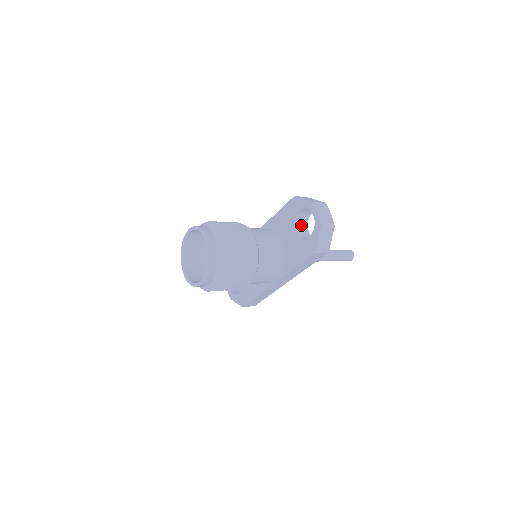
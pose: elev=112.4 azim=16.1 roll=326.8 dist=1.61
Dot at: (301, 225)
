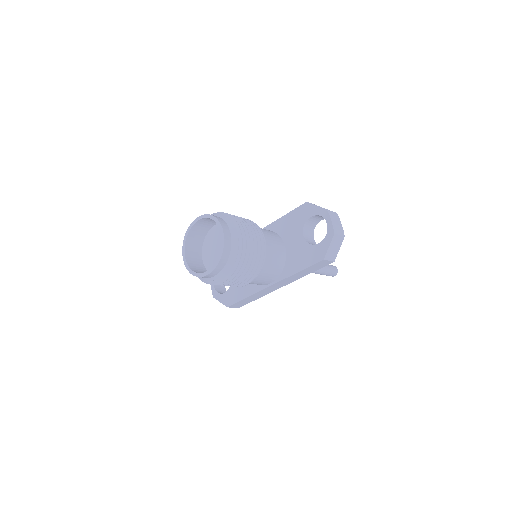
Dot at: (308, 231)
